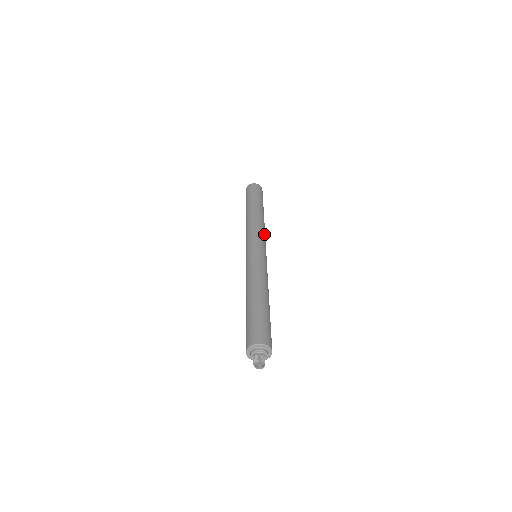
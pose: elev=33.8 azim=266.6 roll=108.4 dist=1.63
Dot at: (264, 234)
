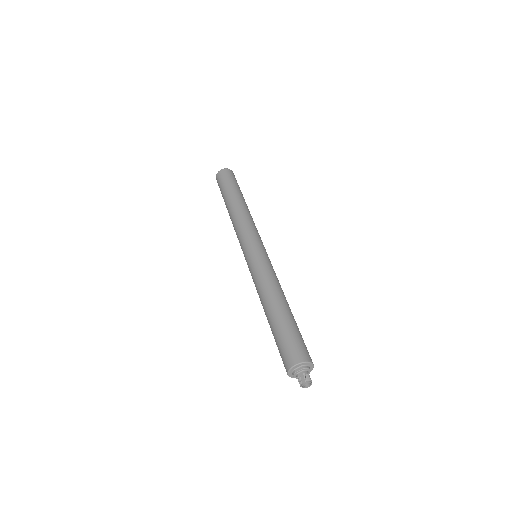
Dot at: (252, 226)
